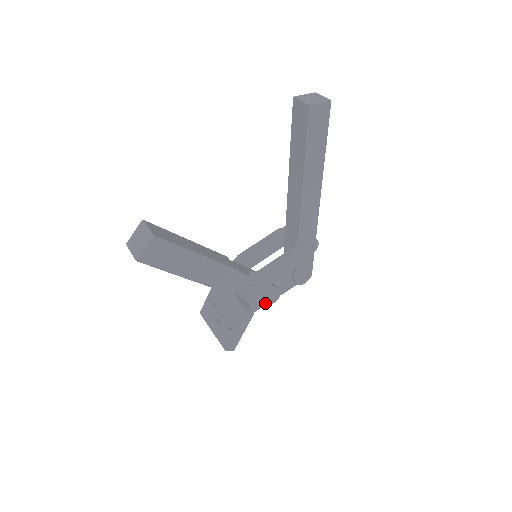
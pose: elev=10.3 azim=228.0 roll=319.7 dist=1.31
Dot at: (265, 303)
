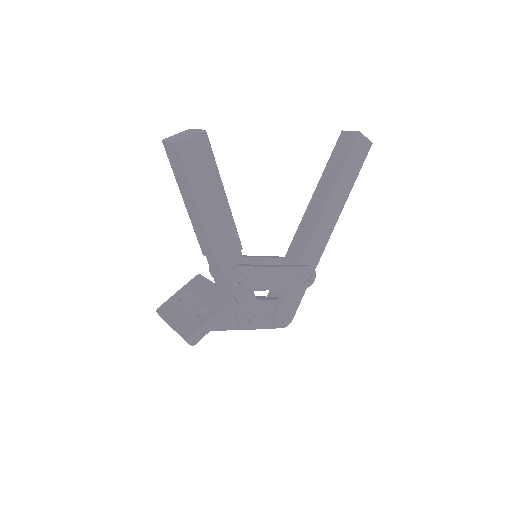
Dot at: (240, 321)
